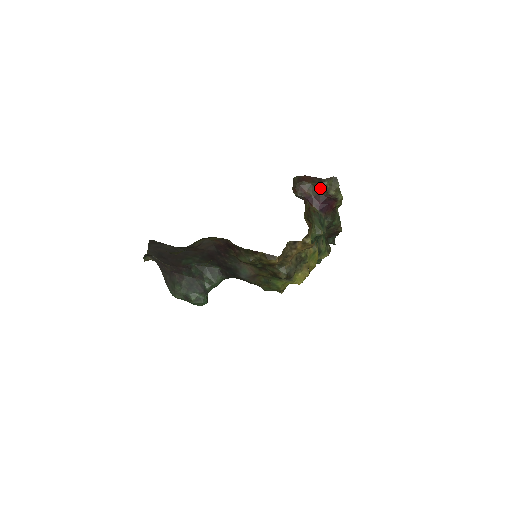
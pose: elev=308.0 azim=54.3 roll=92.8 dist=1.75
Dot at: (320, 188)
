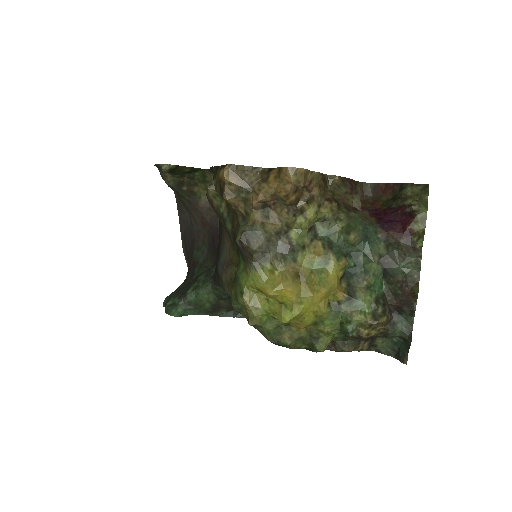
Dot at: (396, 197)
